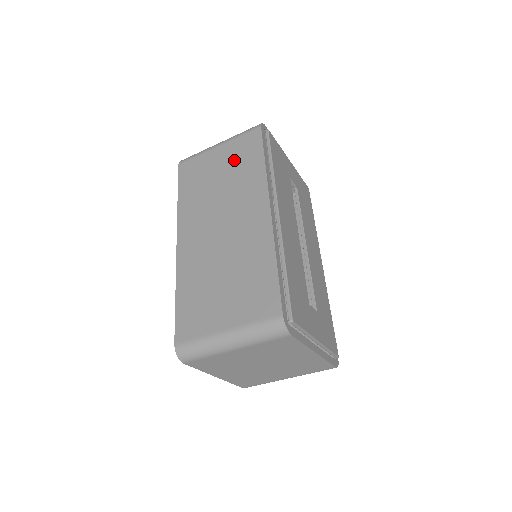
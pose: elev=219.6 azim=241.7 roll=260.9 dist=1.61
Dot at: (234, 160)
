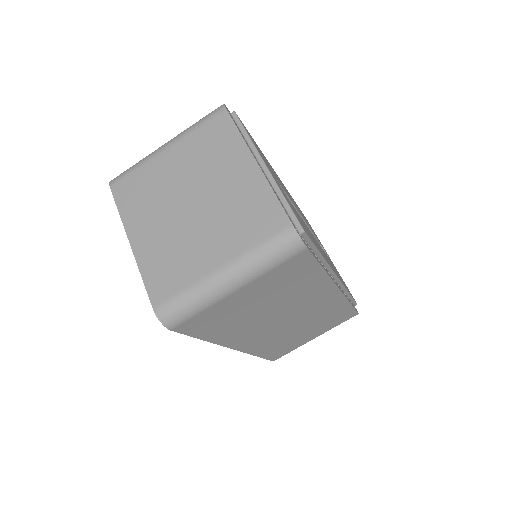
Dot at: occluded
